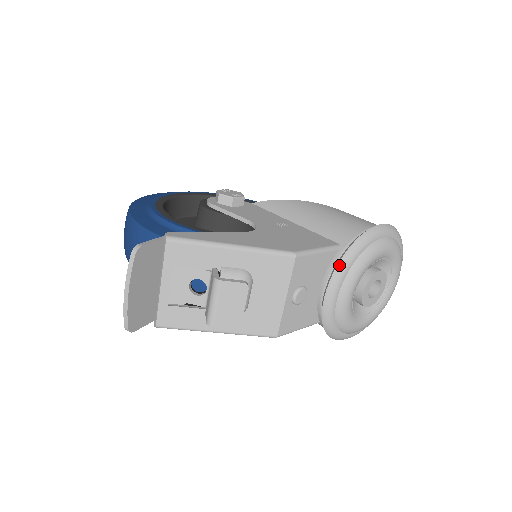
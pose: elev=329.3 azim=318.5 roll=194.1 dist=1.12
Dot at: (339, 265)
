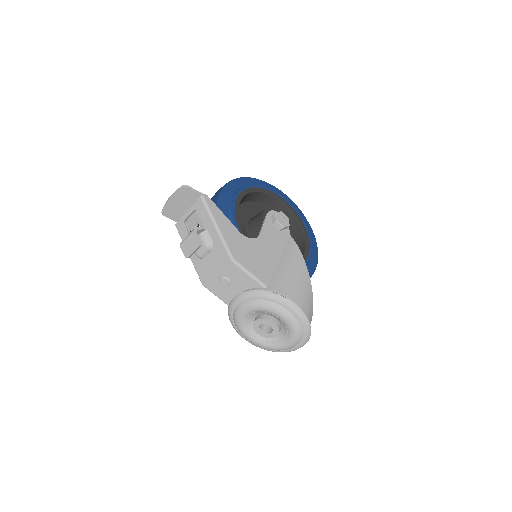
Dot at: (251, 291)
